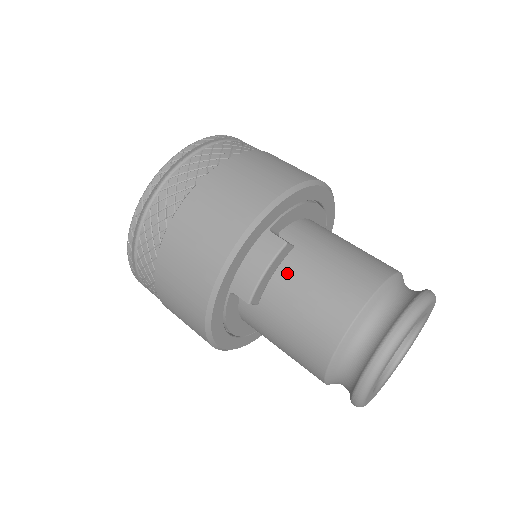
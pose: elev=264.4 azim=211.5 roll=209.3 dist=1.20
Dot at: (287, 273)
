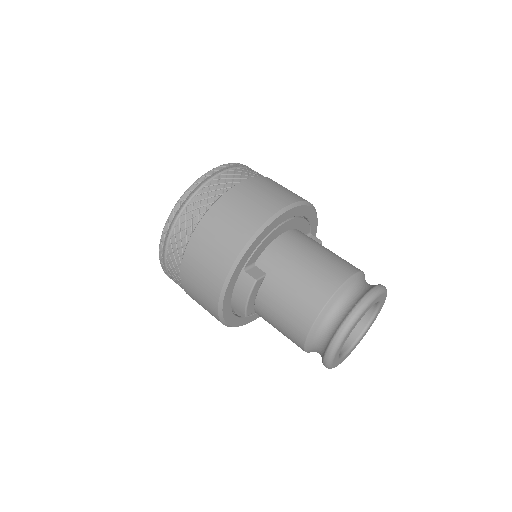
Dot at: (264, 296)
